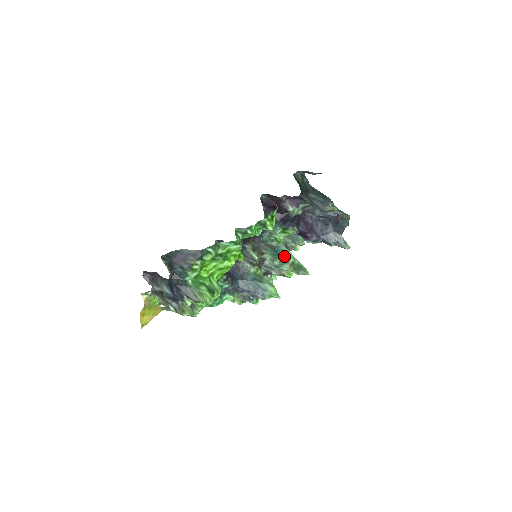
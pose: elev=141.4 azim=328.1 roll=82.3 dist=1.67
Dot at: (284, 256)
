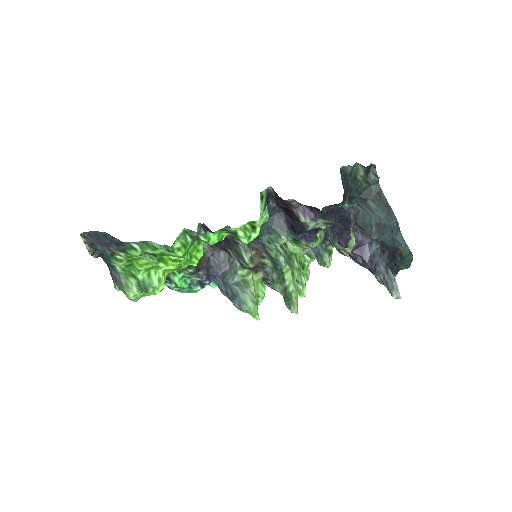
Dot at: (281, 274)
